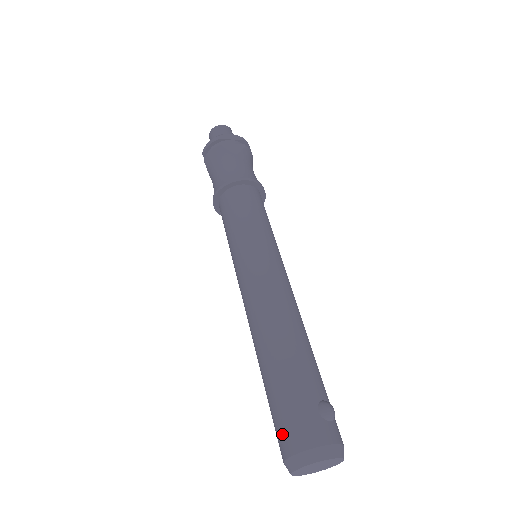
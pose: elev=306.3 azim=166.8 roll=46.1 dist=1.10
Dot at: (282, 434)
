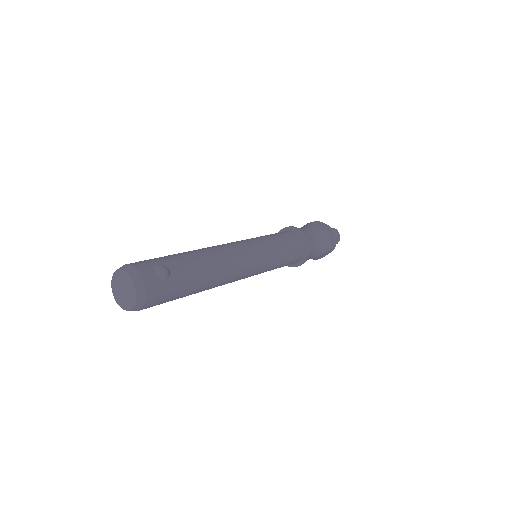
Dot at: occluded
